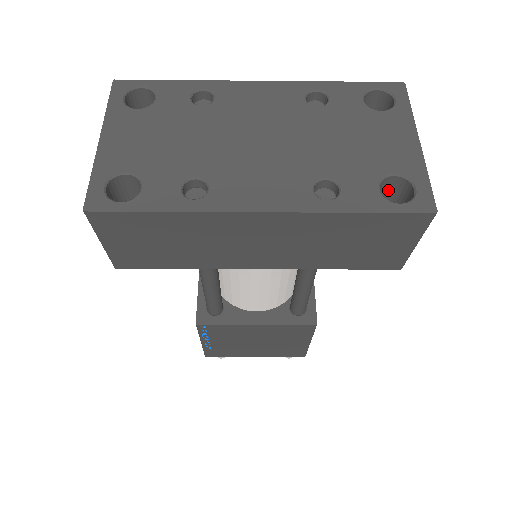
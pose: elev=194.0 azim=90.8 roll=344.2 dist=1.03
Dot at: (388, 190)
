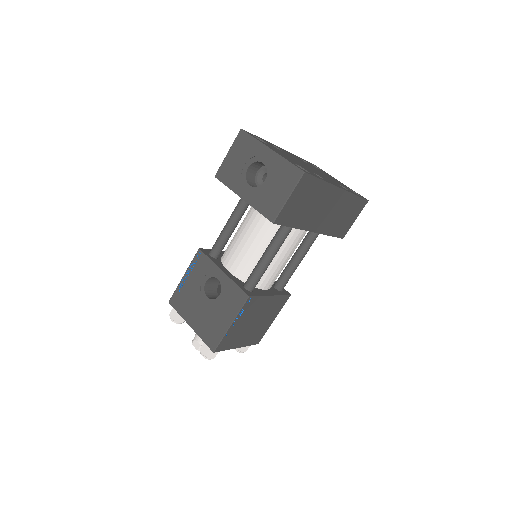
Dot at: occluded
